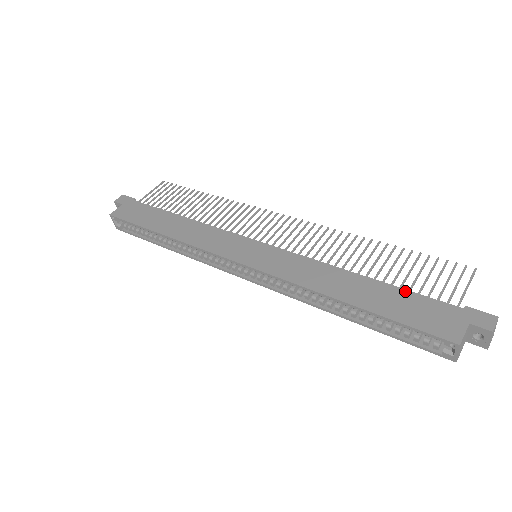
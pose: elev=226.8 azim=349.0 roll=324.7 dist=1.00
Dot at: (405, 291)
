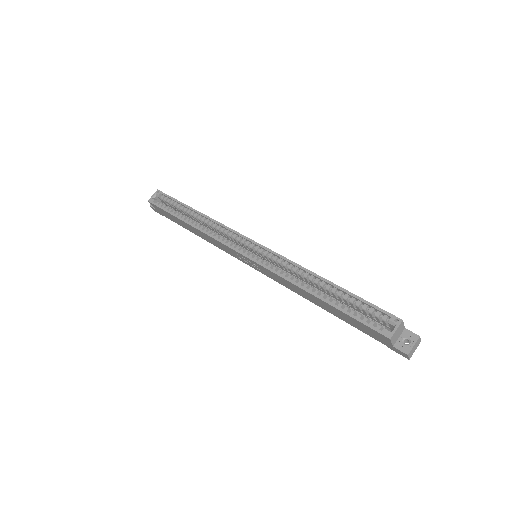
Dot at: occluded
